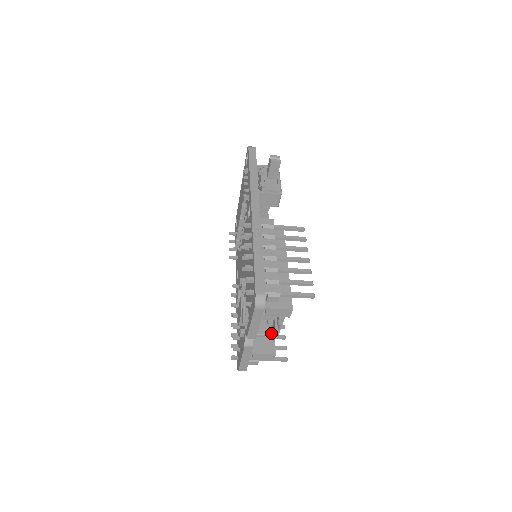
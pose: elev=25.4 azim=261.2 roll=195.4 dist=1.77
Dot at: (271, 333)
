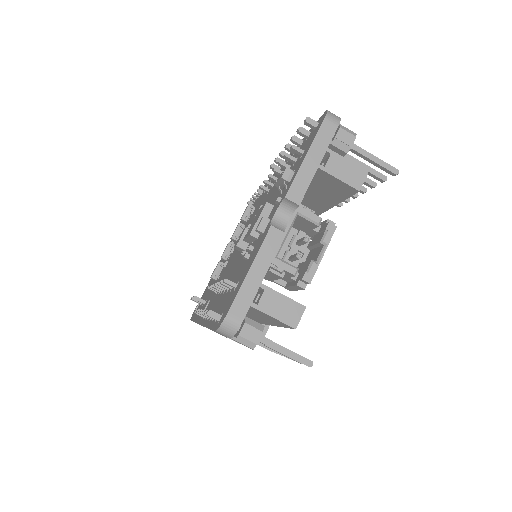
Dot at: occluded
